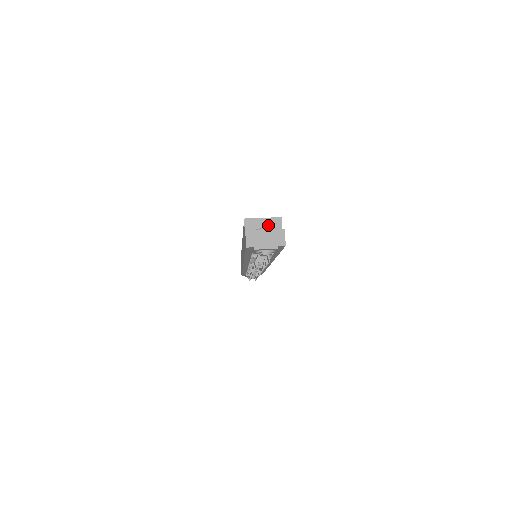
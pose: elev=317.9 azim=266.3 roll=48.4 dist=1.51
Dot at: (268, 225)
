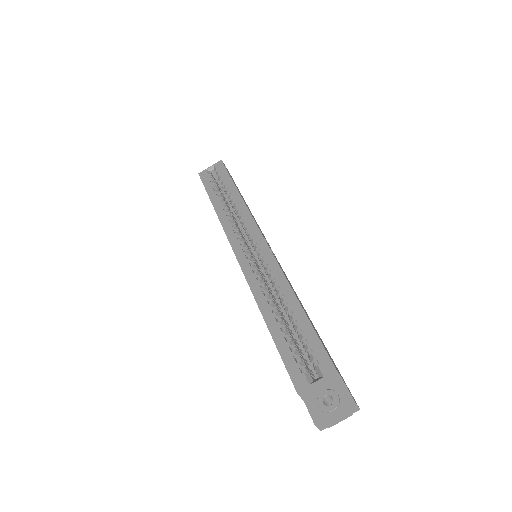
Dot at: (325, 384)
